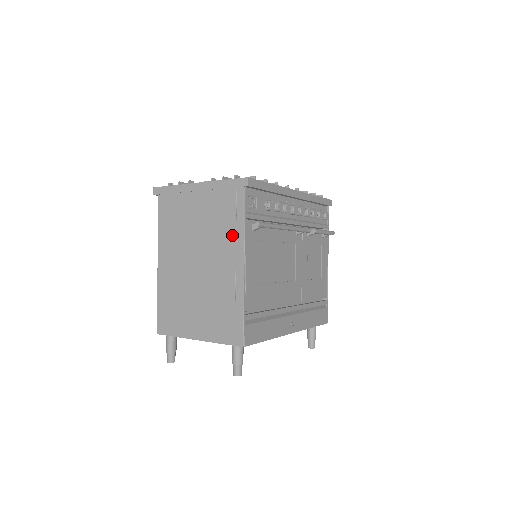
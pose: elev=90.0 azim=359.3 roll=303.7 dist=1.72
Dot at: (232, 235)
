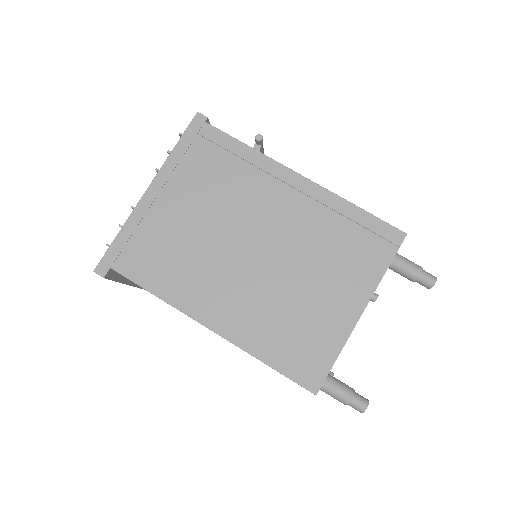
Dot at: (252, 172)
